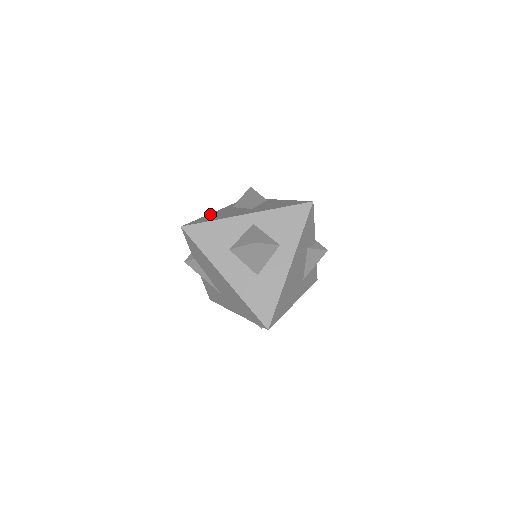
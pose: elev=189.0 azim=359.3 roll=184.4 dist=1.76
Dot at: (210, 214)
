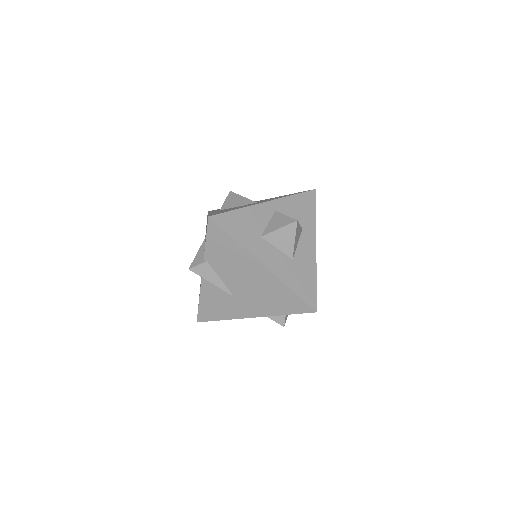
Dot at: (211, 213)
